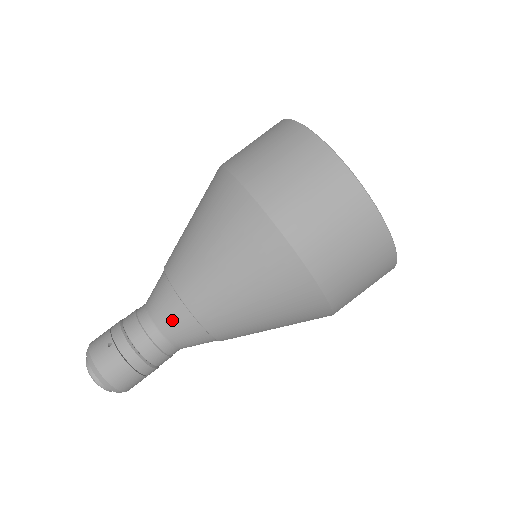
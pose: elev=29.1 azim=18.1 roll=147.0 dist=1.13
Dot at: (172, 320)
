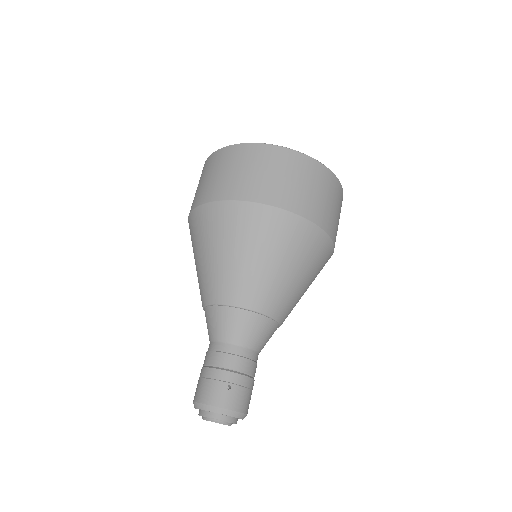
Dot at: (260, 334)
